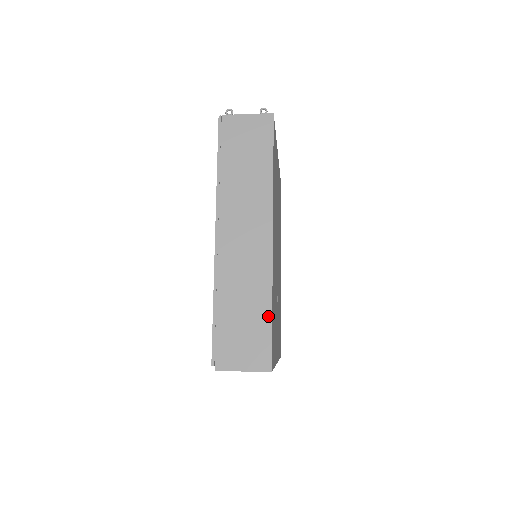
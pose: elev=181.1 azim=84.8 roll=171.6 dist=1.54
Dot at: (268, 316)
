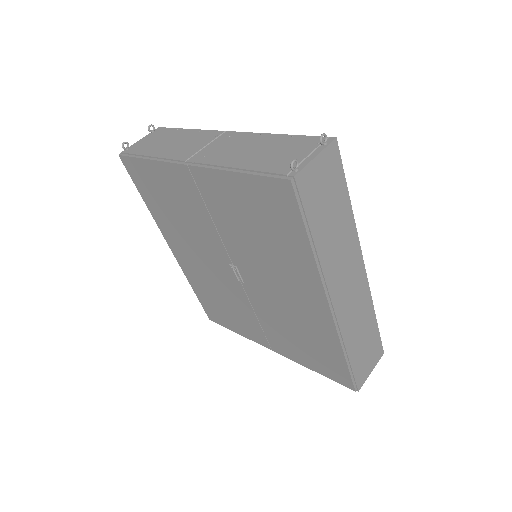
Dot at: (375, 325)
